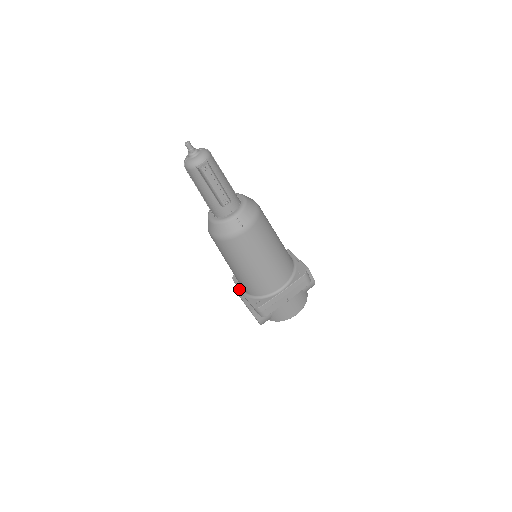
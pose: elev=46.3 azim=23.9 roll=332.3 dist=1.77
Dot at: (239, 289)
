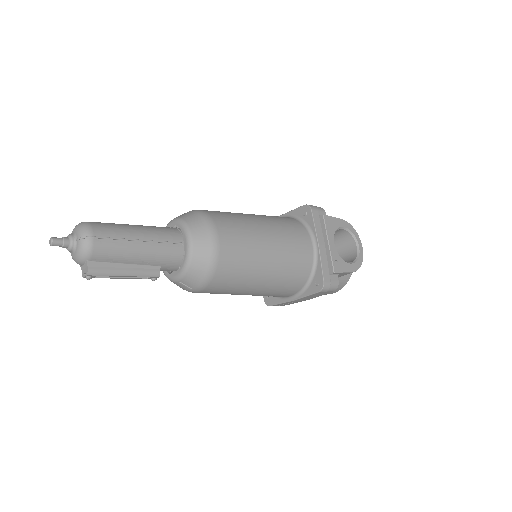
Dot at: occluded
